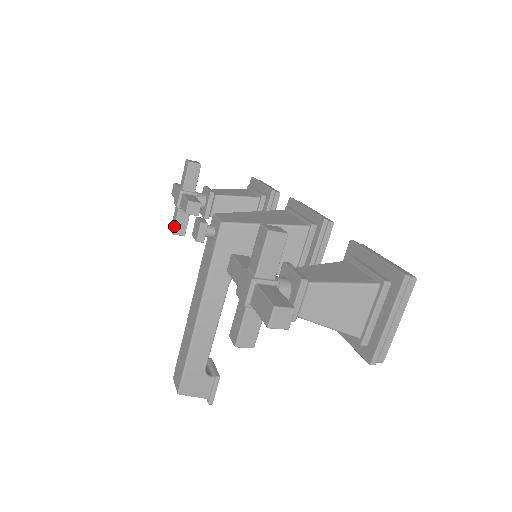
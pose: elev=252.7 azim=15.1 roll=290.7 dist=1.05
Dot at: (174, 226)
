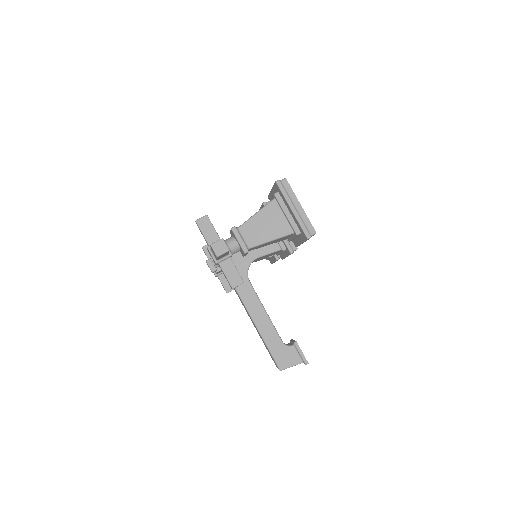
Dot at: (224, 288)
